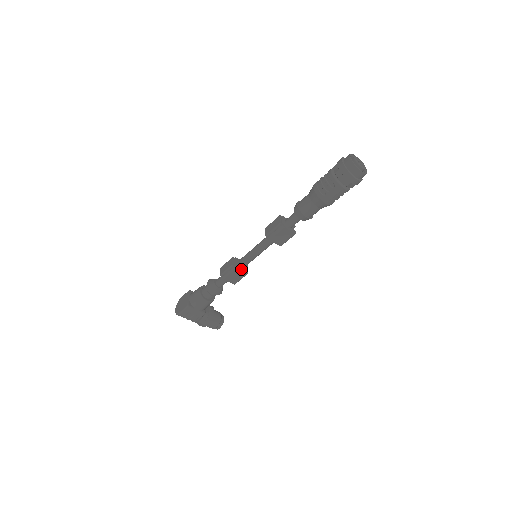
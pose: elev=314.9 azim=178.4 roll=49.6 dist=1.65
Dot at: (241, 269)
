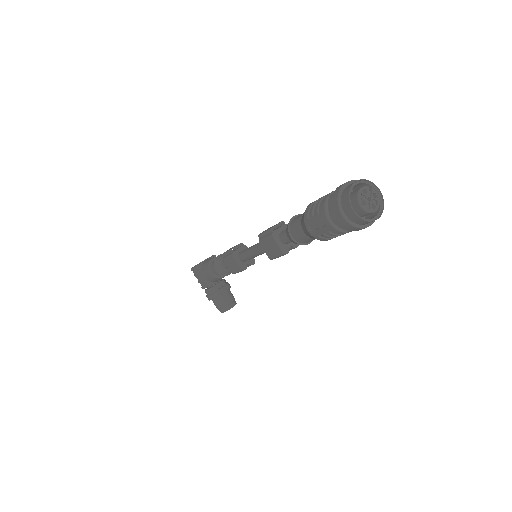
Dot at: (239, 260)
